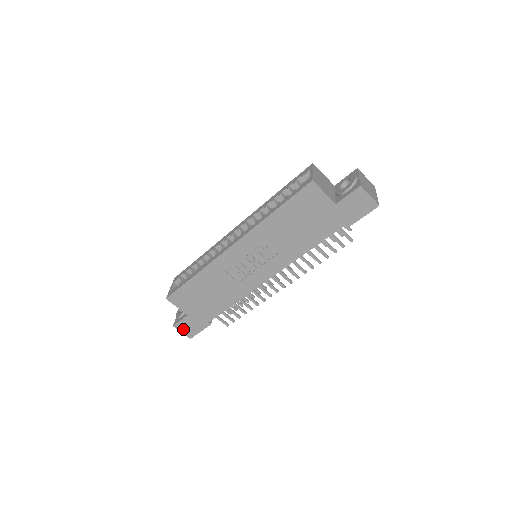
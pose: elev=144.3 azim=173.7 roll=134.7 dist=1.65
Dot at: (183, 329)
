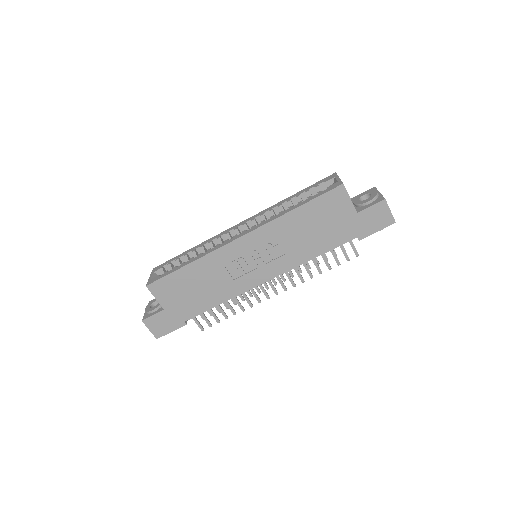
Dot at: (152, 326)
